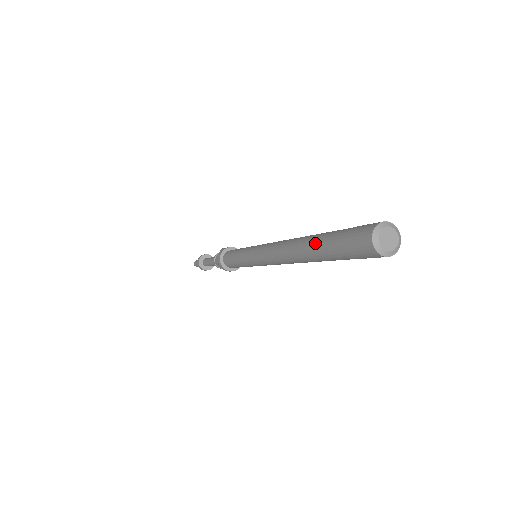
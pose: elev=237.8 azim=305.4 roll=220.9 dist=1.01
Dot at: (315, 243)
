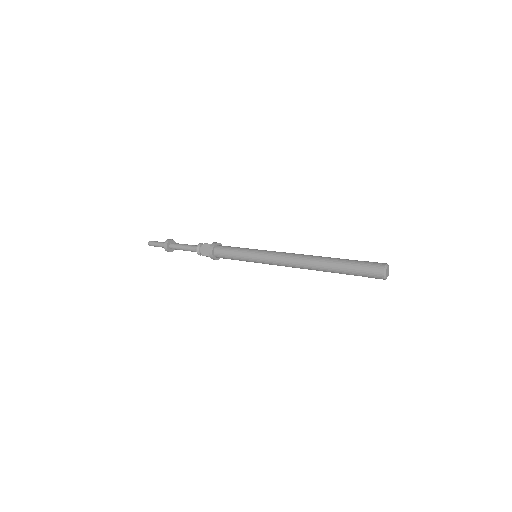
Dot at: (336, 267)
